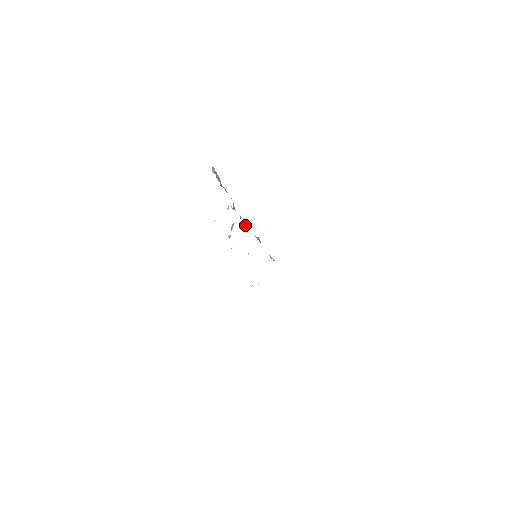
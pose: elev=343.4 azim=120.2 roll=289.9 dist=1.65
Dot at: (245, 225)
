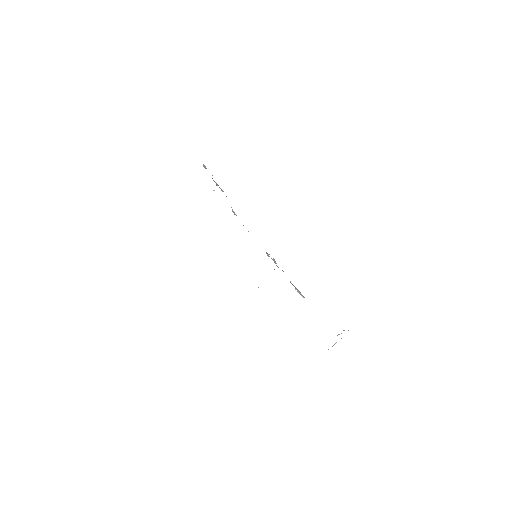
Dot at: (248, 231)
